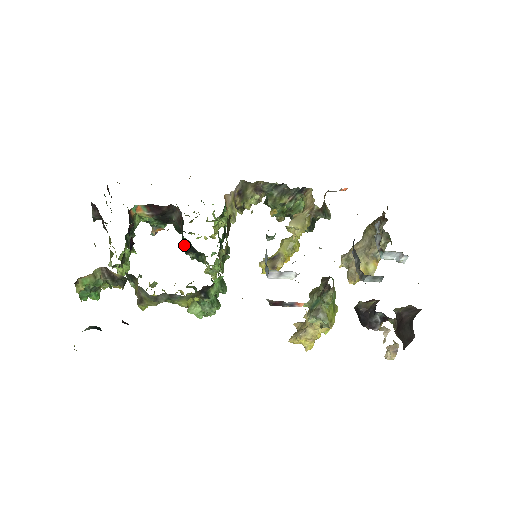
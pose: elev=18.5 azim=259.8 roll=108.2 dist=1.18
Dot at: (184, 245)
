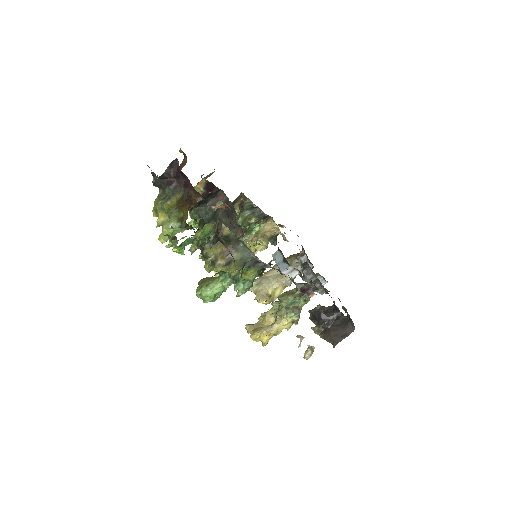
Dot at: occluded
